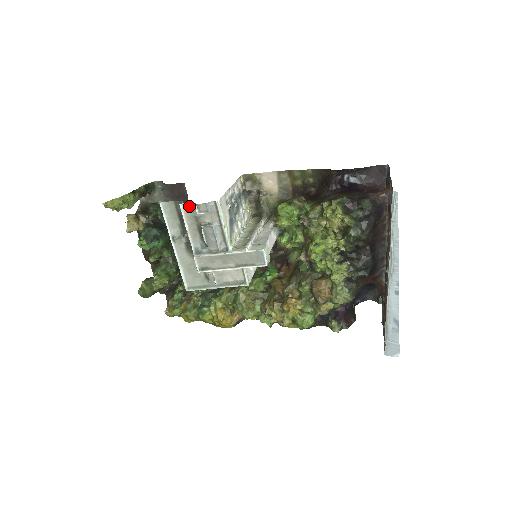
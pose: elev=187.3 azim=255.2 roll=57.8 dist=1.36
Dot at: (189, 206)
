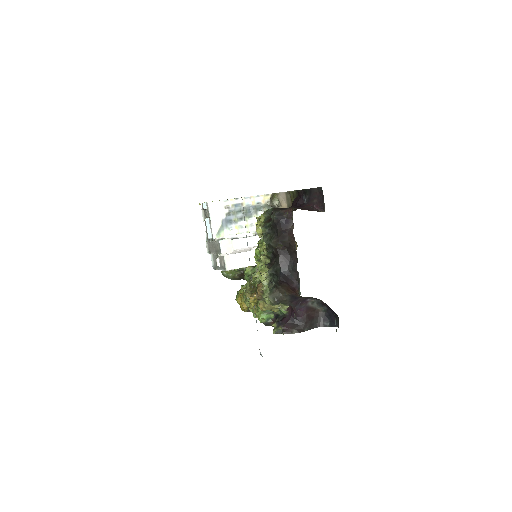
Dot at: occluded
